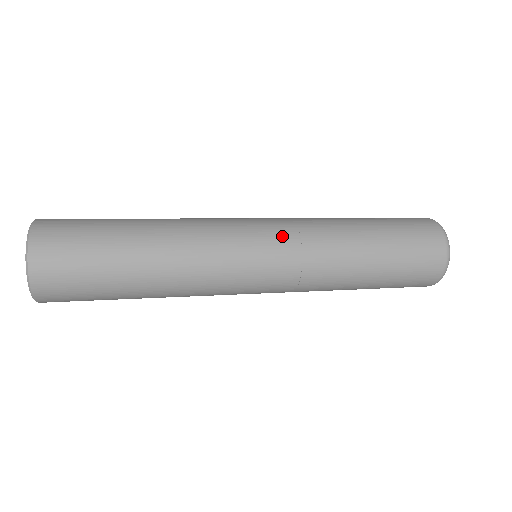
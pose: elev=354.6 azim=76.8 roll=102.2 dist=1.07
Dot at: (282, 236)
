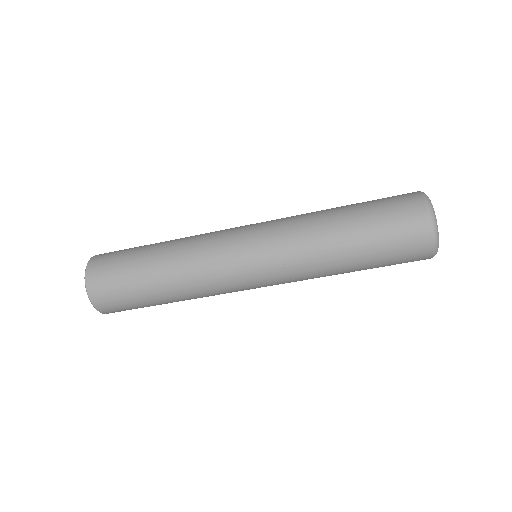
Dot at: occluded
